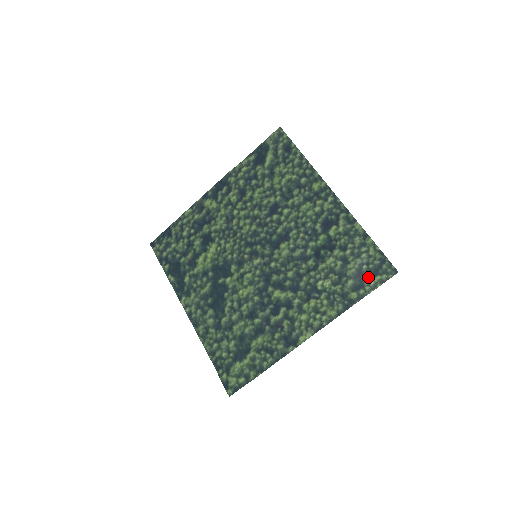
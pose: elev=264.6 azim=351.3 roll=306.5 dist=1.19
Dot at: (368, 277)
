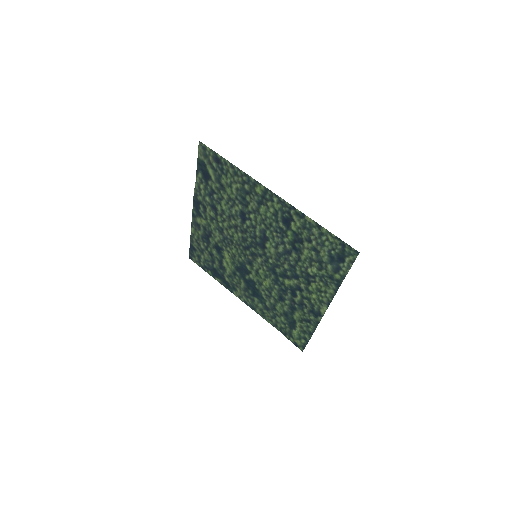
Dot at: (340, 260)
